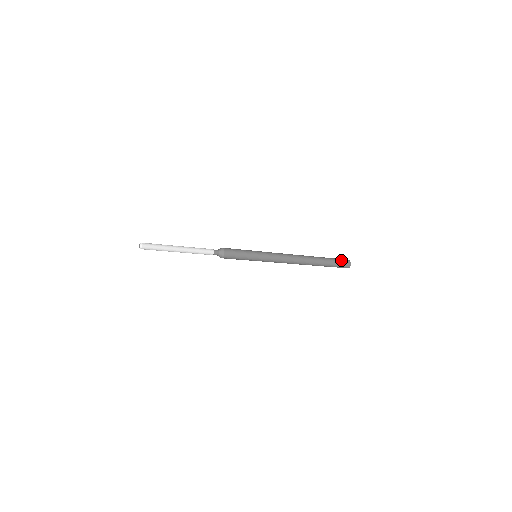
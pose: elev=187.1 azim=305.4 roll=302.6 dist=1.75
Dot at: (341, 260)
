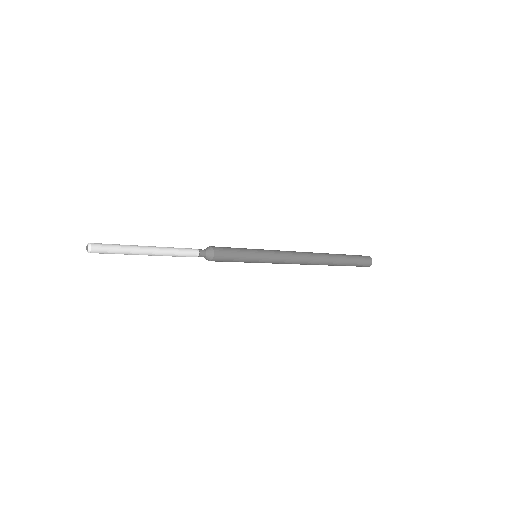
Dot at: (362, 261)
